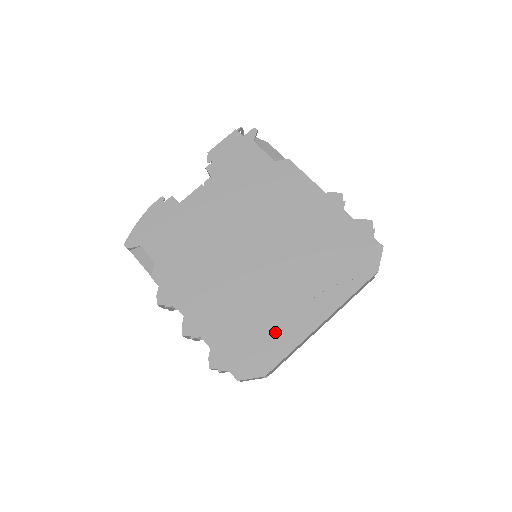
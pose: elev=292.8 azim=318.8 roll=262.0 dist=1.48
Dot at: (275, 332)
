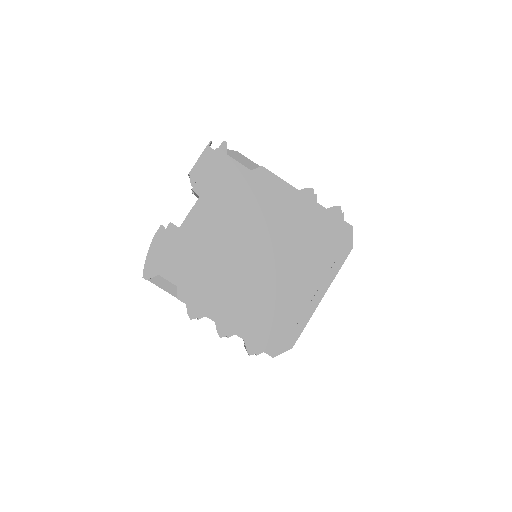
Dot at: (291, 314)
